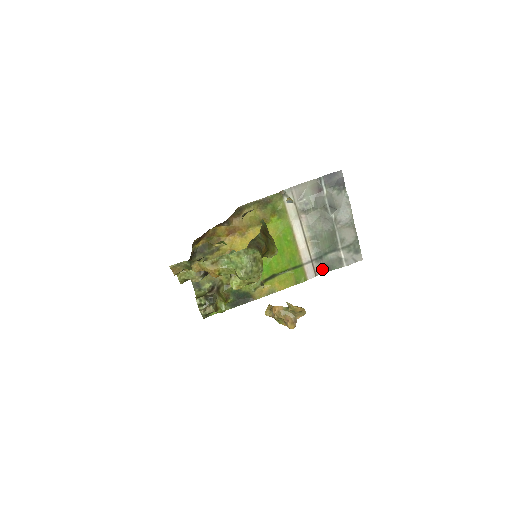
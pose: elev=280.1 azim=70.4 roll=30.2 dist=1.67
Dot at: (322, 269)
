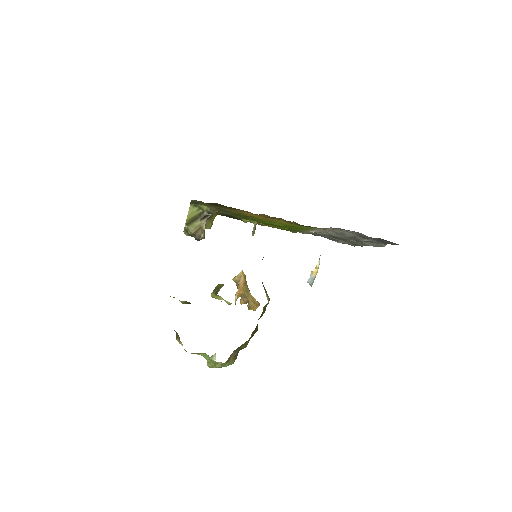
Dot at: (316, 235)
